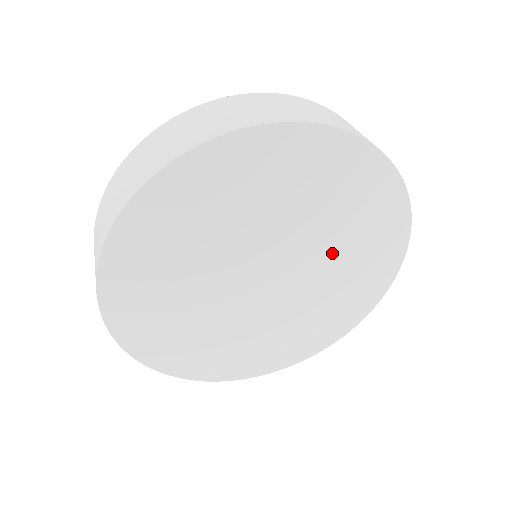
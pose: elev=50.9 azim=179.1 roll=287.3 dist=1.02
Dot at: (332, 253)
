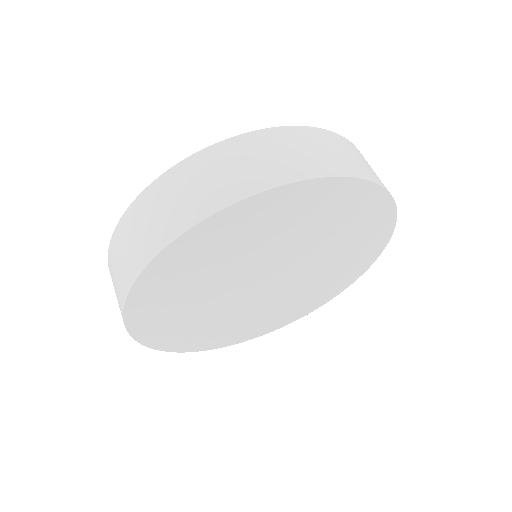
Dot at: (307, 288)
